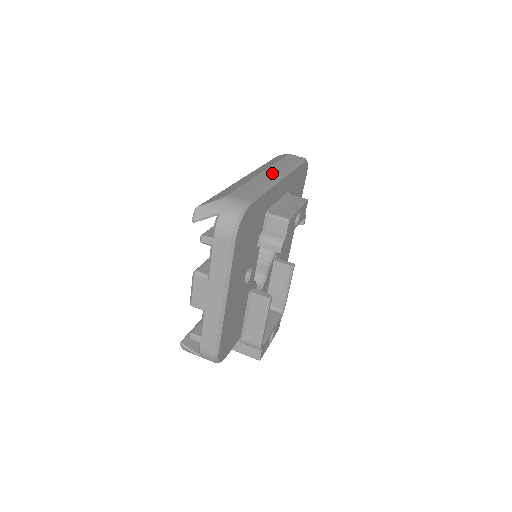
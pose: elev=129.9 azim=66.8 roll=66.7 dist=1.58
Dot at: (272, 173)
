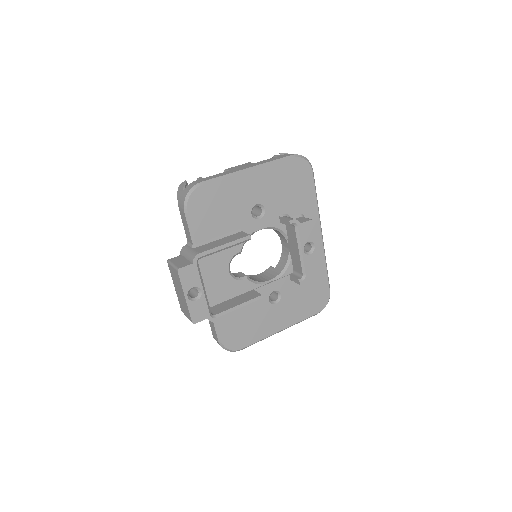
Dot at: occluded
